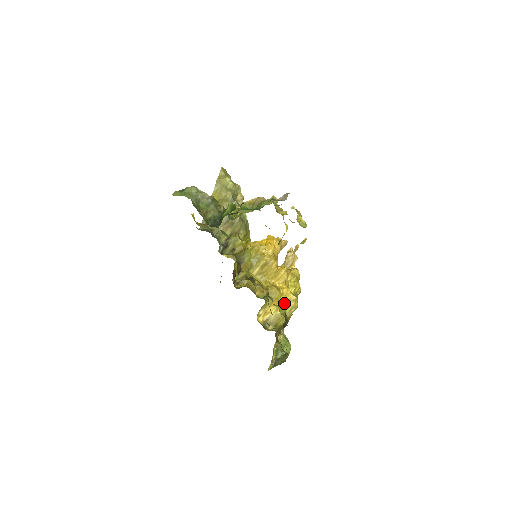
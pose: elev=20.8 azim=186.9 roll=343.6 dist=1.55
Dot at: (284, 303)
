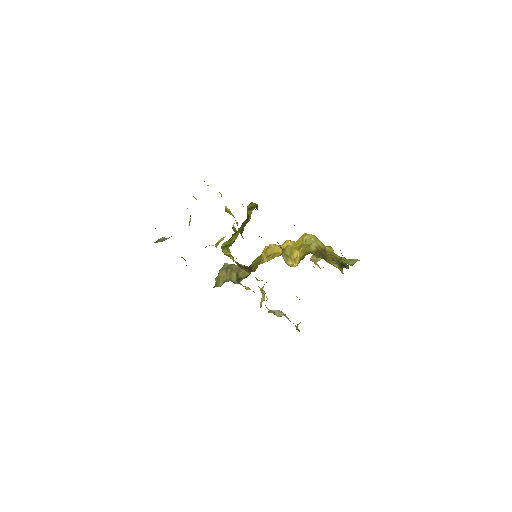
Dot at: (302, 245)
